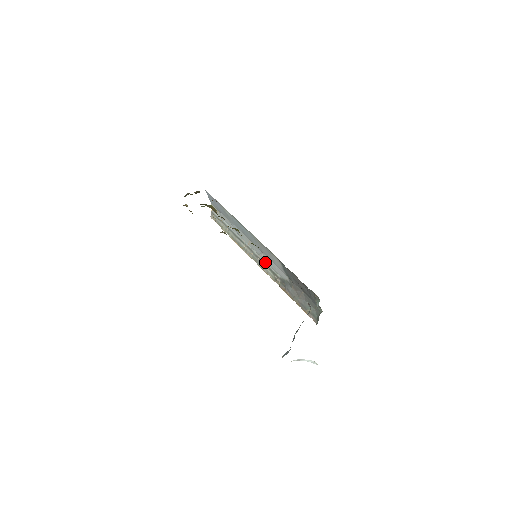
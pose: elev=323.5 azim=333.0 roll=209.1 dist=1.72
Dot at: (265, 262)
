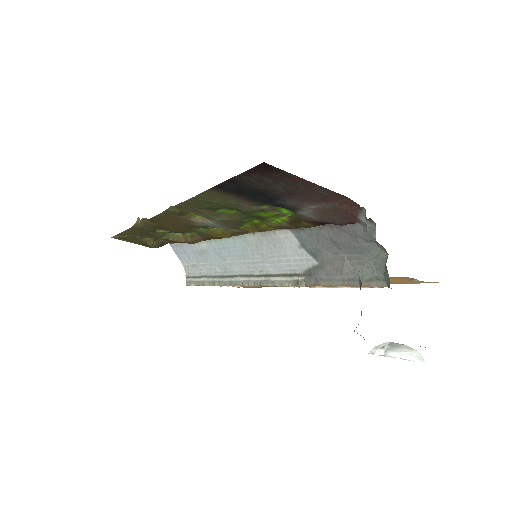
Dot at: (273, 272)
